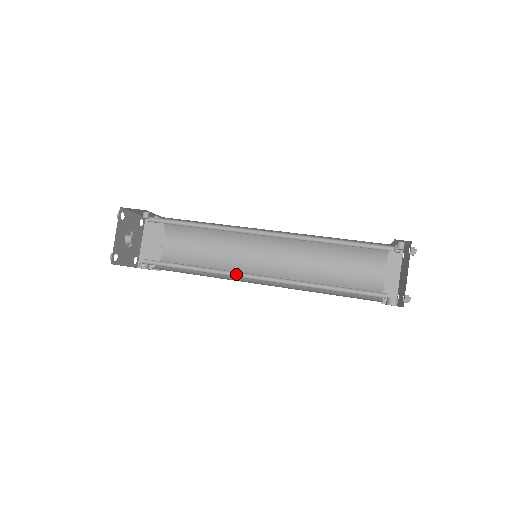
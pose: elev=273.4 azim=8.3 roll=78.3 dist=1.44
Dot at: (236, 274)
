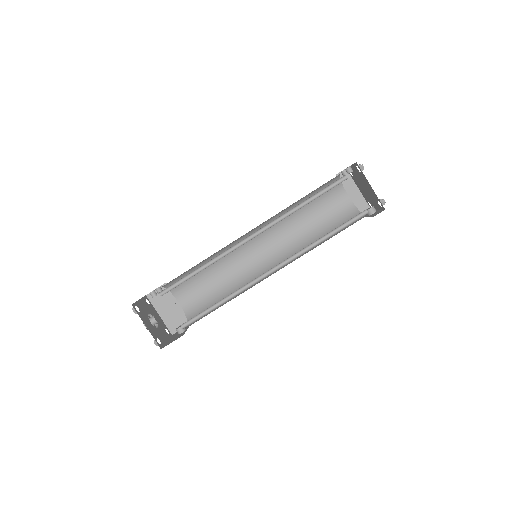
Dot at: (256, 280)
